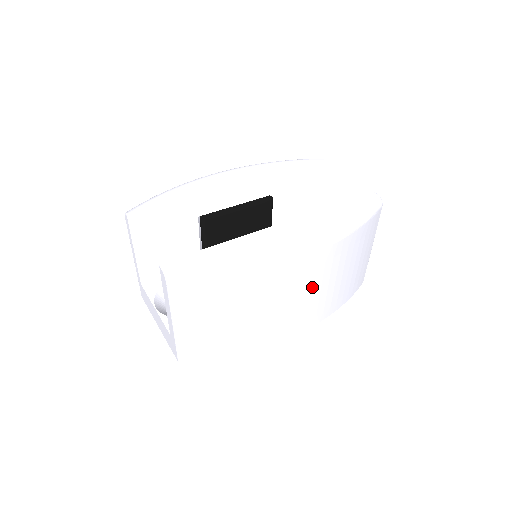
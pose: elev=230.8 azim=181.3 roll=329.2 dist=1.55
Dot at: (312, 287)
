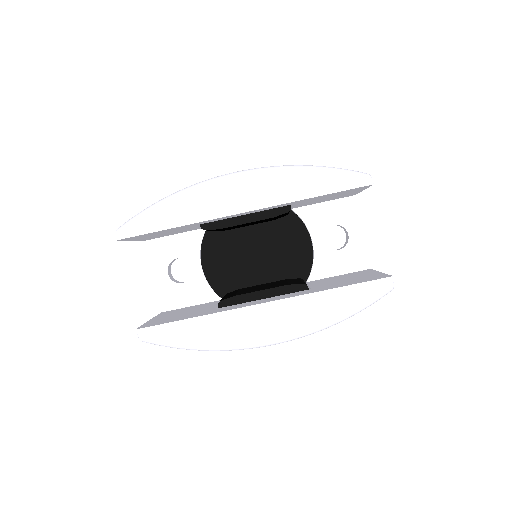
Dot at: occluded
